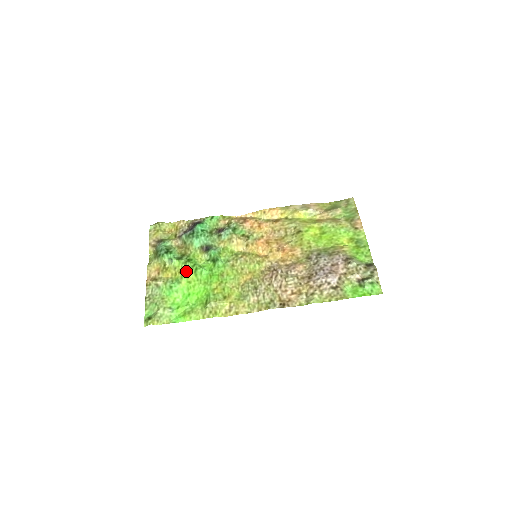
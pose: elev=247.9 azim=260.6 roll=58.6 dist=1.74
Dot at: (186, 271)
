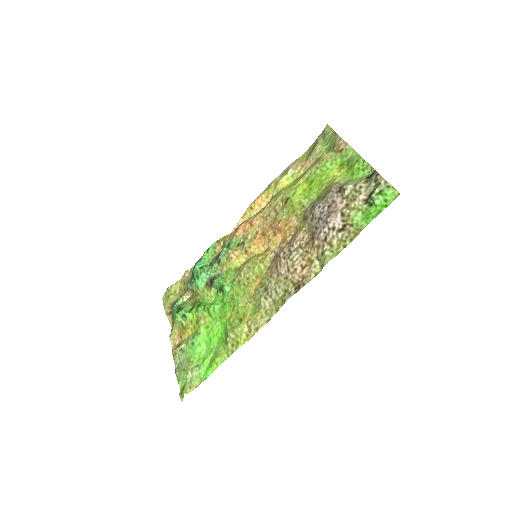
Dot at: (201, 318)
